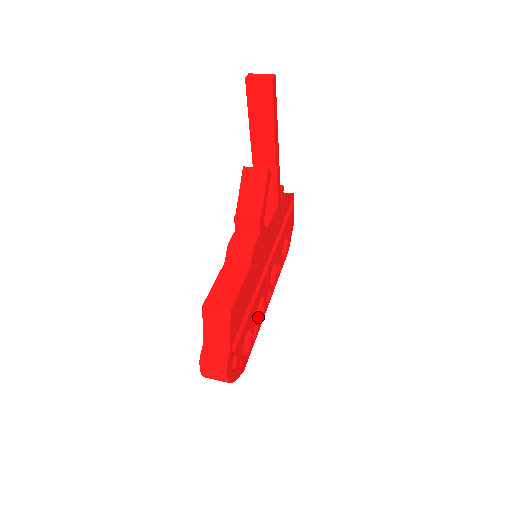
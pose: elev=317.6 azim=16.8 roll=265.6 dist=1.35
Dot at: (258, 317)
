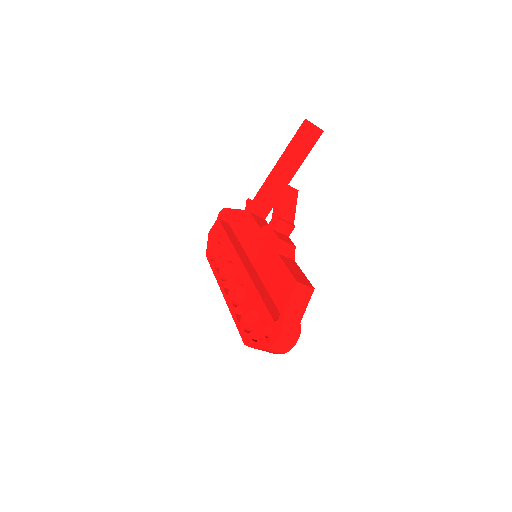
Dot at: occluded
